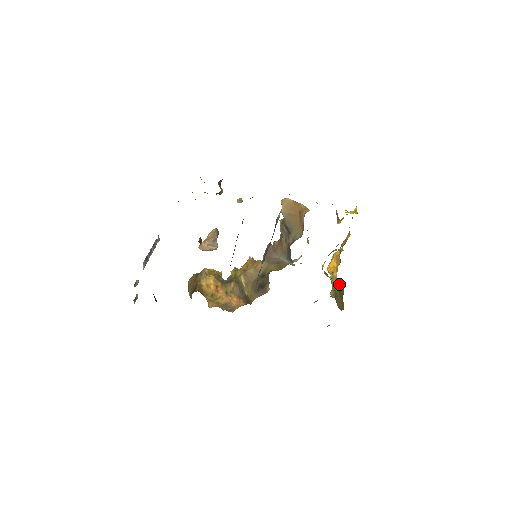
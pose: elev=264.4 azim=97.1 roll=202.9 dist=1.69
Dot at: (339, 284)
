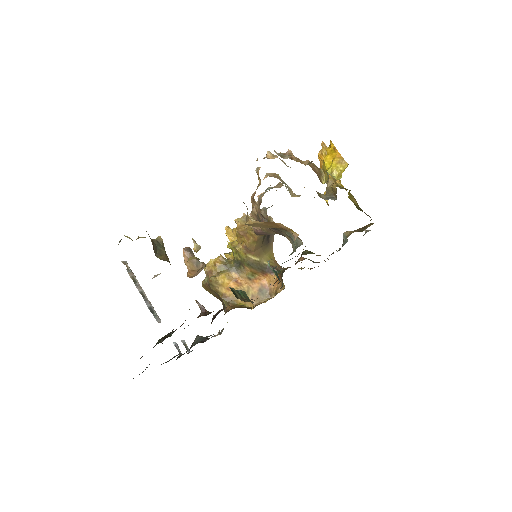
Dot at: (353, 197)
